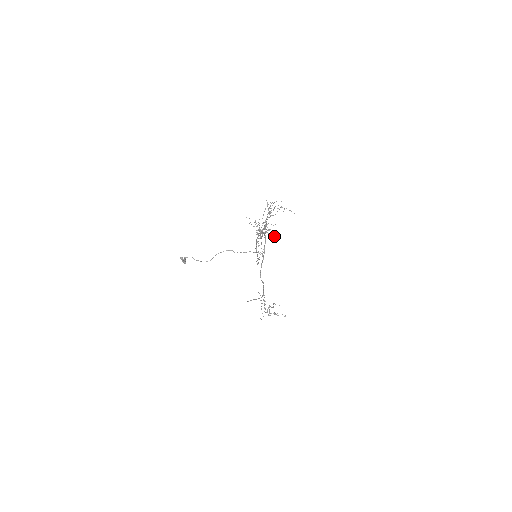
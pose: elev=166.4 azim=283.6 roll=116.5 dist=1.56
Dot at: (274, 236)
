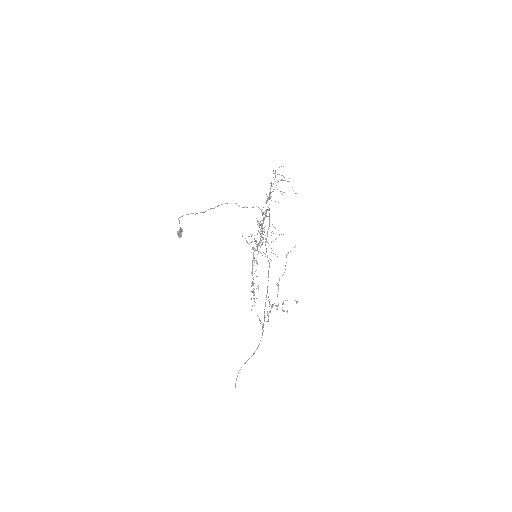
Dot at: (271, 260)
